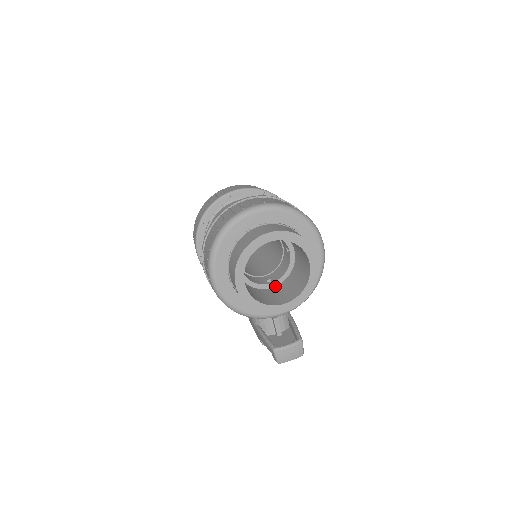
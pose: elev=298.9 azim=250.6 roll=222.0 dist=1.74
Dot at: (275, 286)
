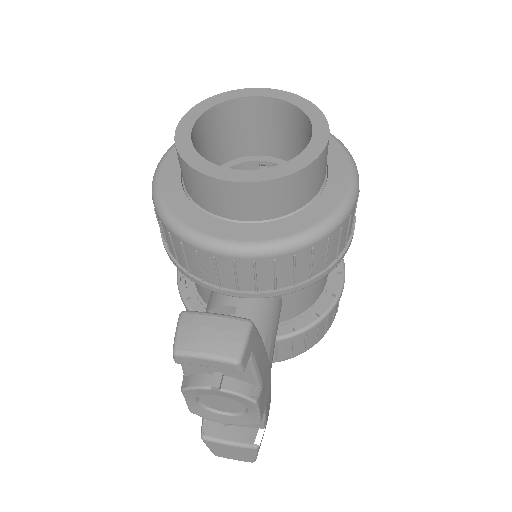
Dot at: occluded
